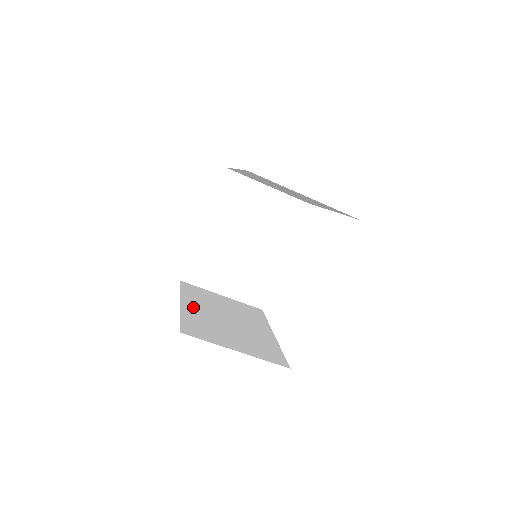
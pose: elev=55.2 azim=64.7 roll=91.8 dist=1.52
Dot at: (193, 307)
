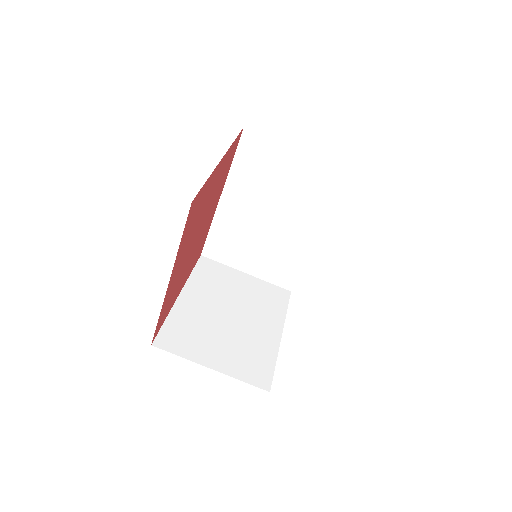
Dot at: occluded
